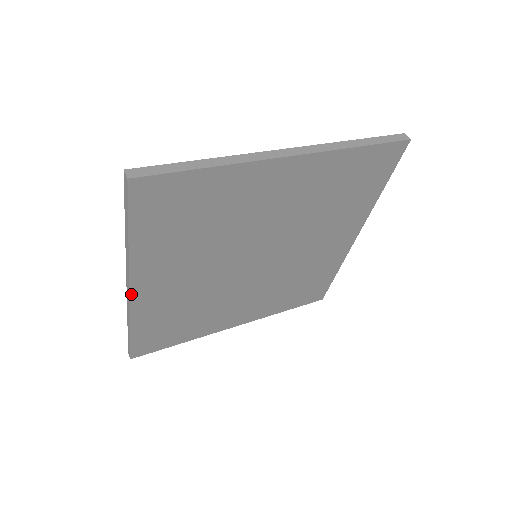
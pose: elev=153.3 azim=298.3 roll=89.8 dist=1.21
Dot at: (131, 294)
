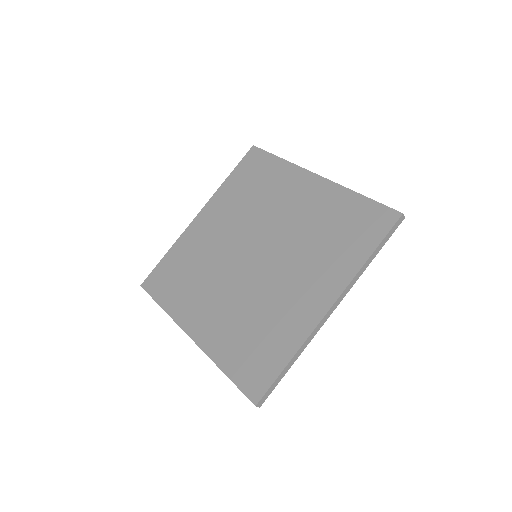
Dot at: occluded
